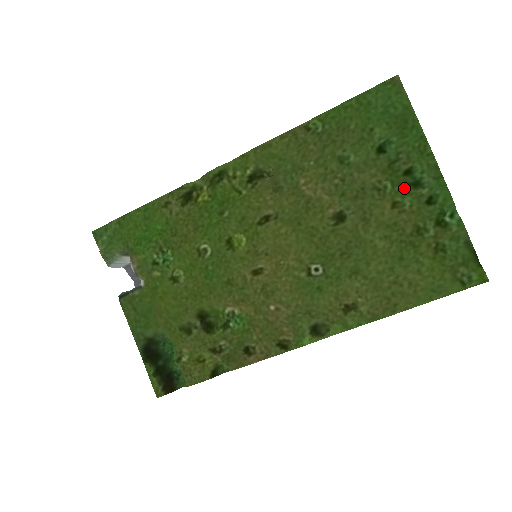
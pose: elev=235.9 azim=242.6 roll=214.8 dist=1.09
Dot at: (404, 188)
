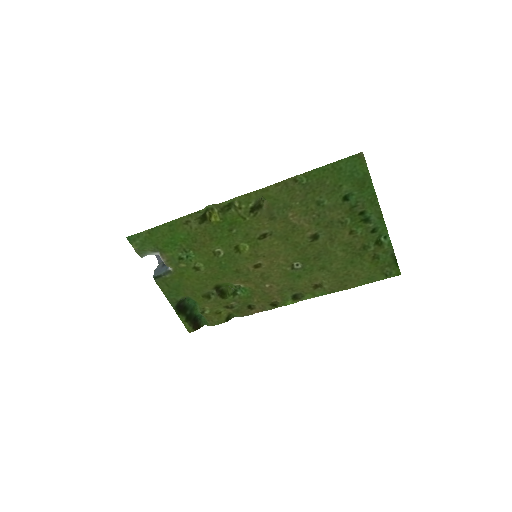
Dot at: (358, 222)
